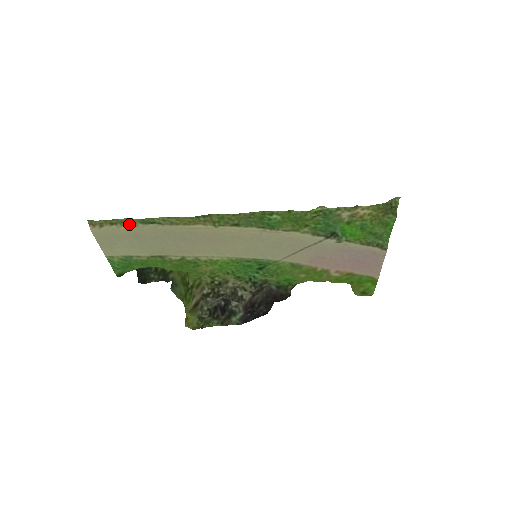
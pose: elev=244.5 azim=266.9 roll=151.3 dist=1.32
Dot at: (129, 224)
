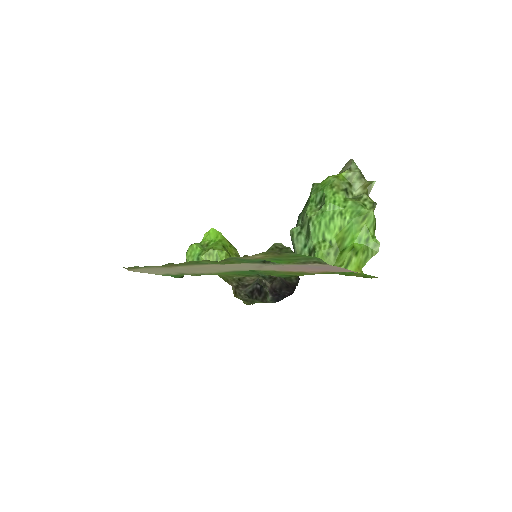
Dot at: (141, 268)
